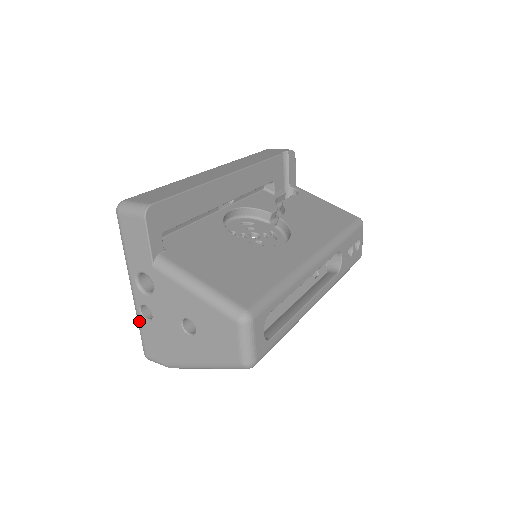
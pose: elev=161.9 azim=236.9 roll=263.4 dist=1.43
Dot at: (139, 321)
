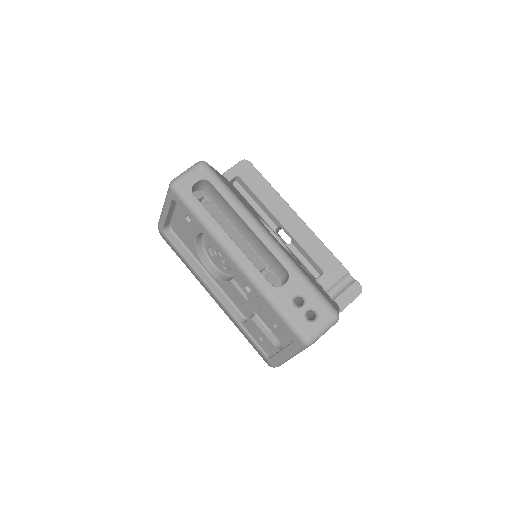
Dot at: occluded
